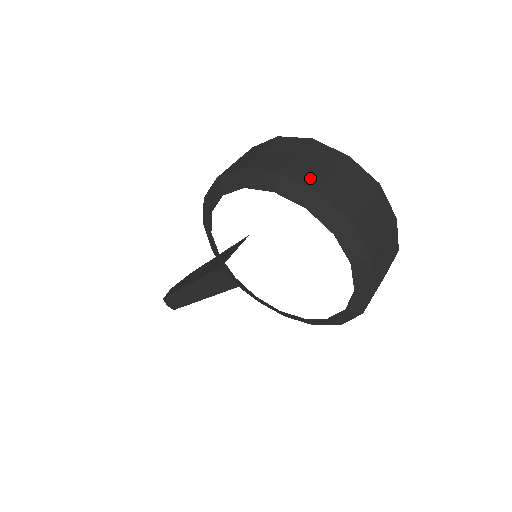
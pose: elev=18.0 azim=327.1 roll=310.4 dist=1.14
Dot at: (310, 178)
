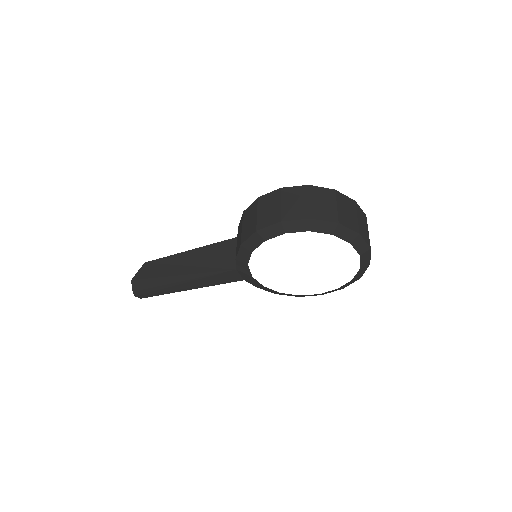
Dot at: (352, 224)
